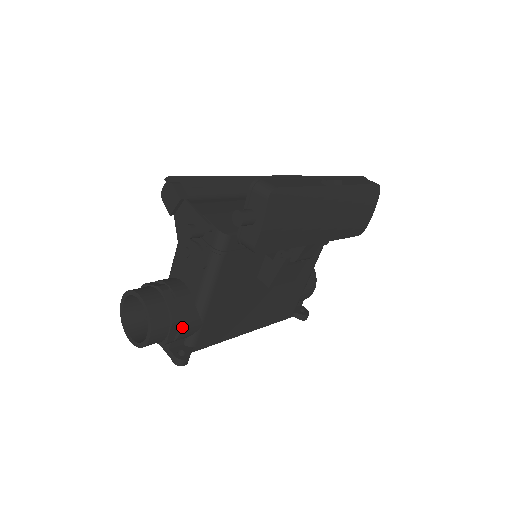
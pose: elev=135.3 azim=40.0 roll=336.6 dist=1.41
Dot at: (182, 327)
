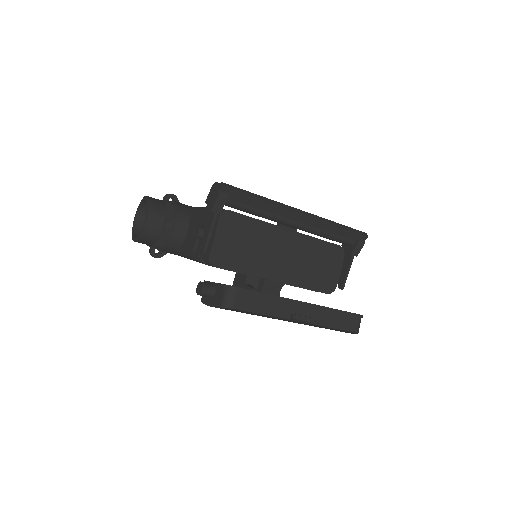
Dot at: occluded
